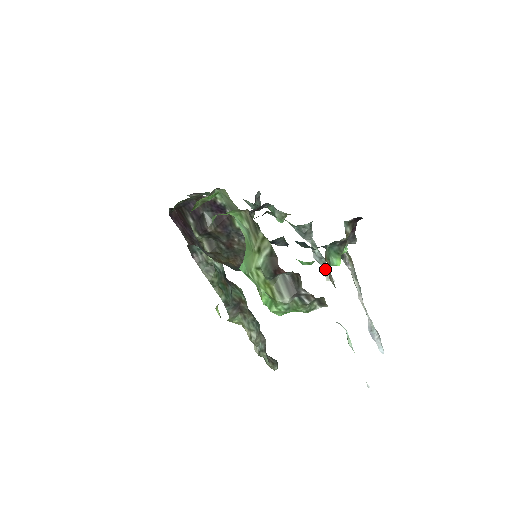
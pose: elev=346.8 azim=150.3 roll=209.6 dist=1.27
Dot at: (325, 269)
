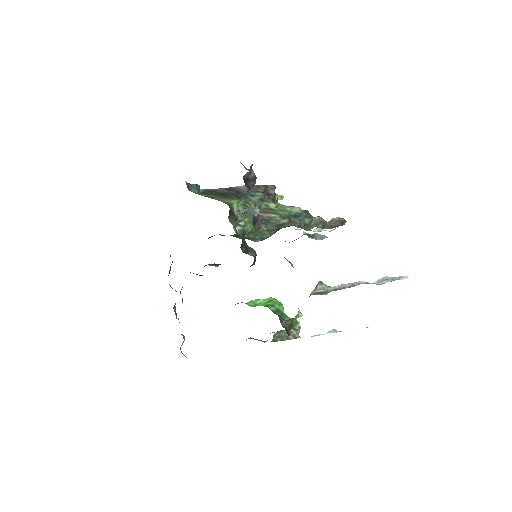
Dot at: occluded
